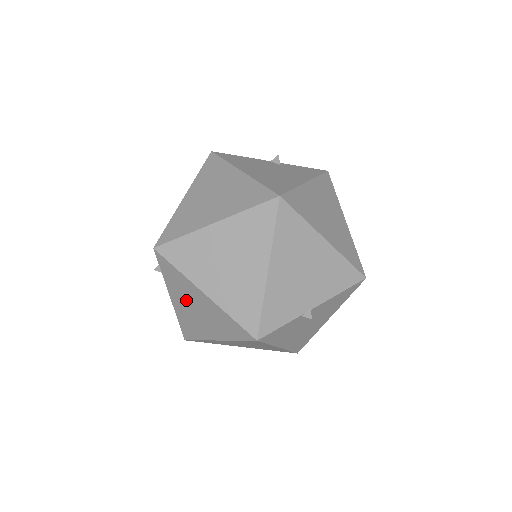
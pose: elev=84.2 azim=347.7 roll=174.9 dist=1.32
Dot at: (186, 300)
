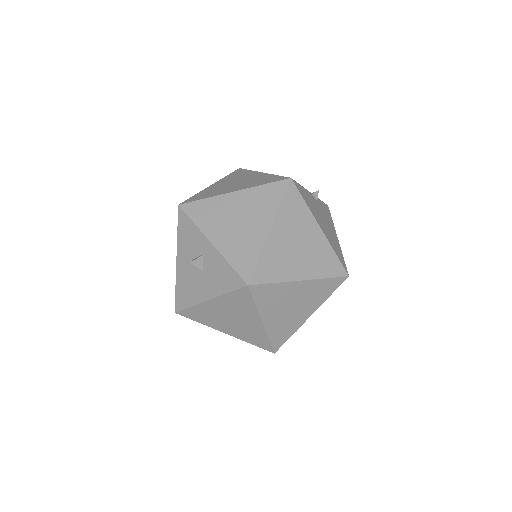
Dot at: (230, 312)
